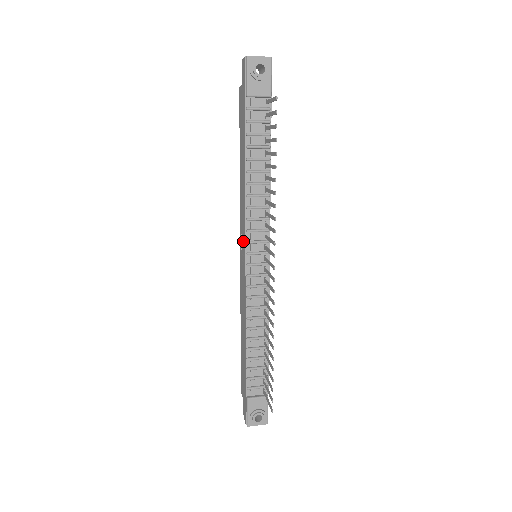
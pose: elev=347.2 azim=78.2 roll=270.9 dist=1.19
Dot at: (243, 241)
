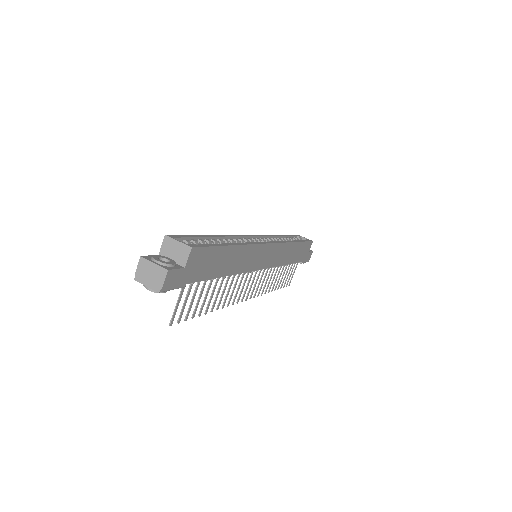
Dot at: occluded
